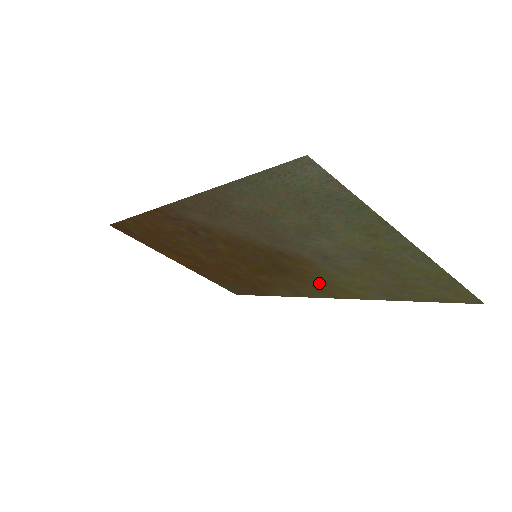
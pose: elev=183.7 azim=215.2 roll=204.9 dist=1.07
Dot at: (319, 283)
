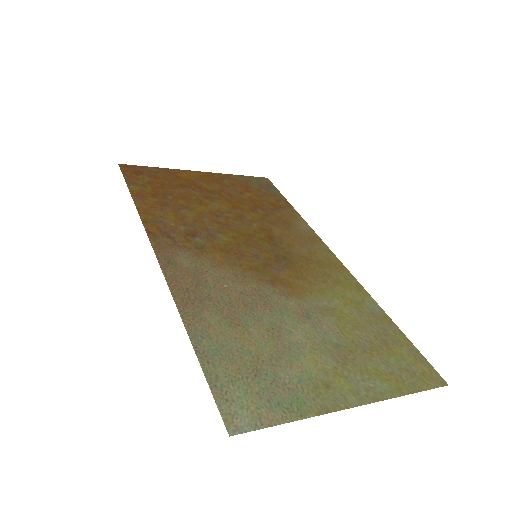
Dot at: (321, 273)
